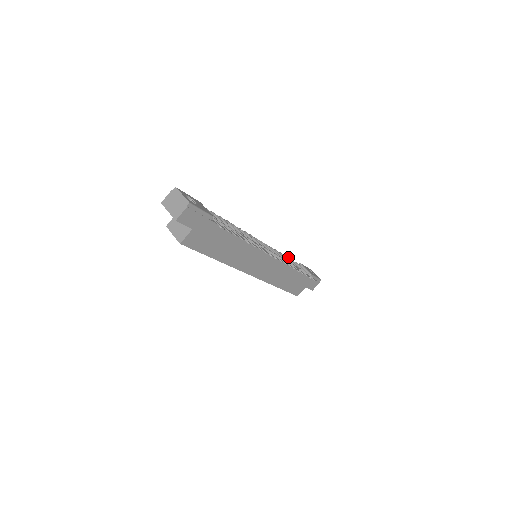
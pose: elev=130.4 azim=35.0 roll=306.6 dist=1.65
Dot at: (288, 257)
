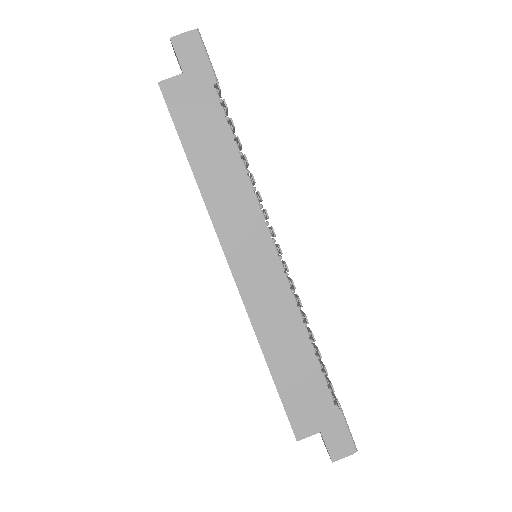
Dot at: occluded
